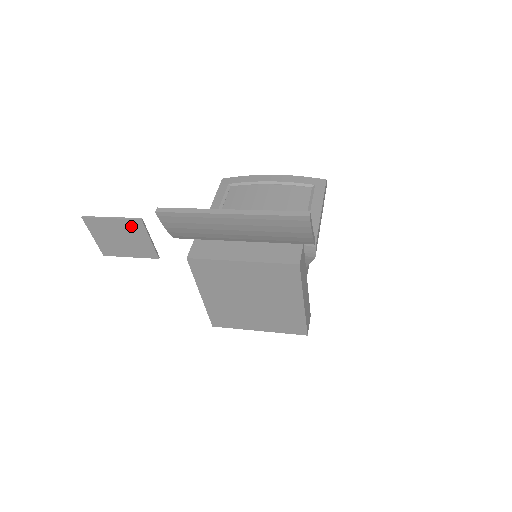
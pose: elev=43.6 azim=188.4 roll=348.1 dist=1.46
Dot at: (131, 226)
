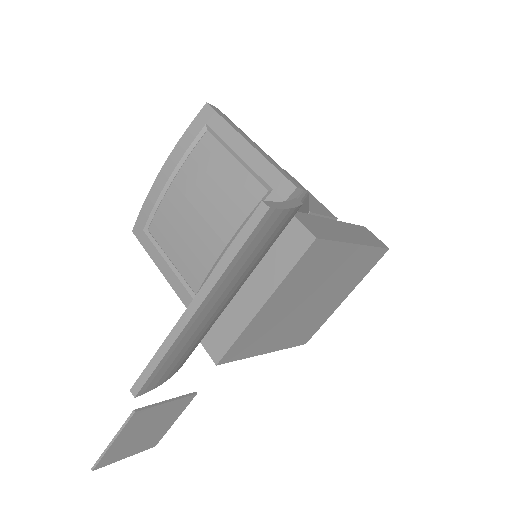
Dot at: (137, 422)
